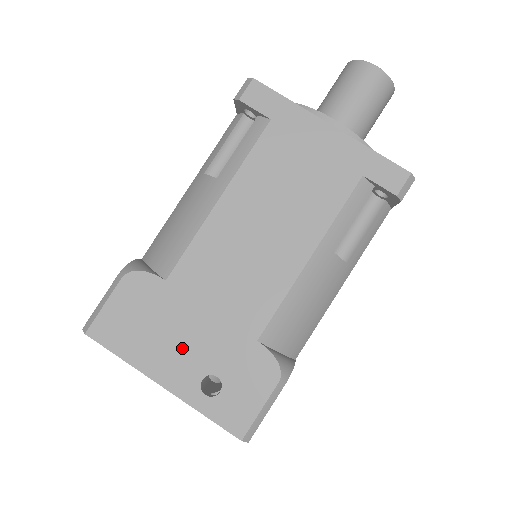
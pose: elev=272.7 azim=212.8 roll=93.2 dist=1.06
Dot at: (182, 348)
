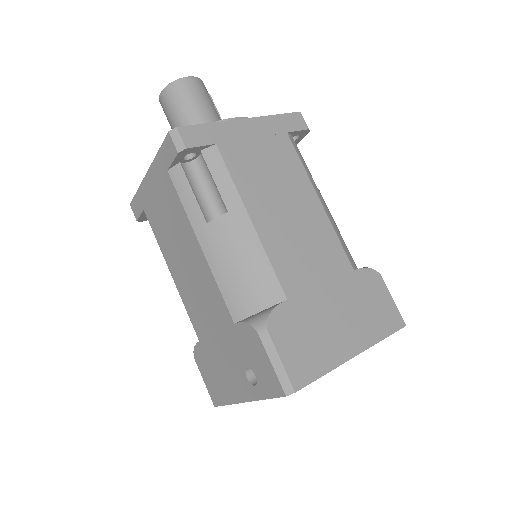
Dot at: (229, 370)
